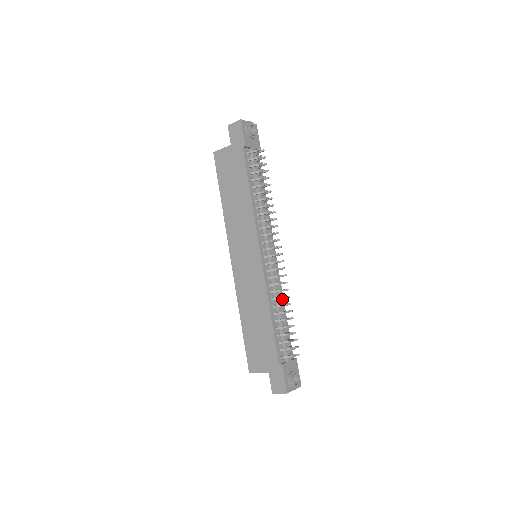
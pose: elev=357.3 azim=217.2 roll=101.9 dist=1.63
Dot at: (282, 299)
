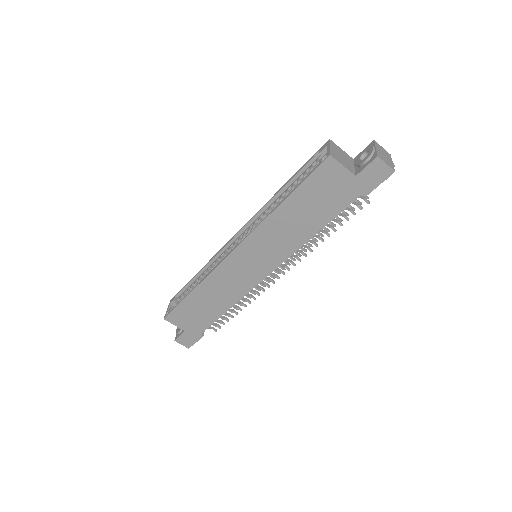
Dot at: occluded
